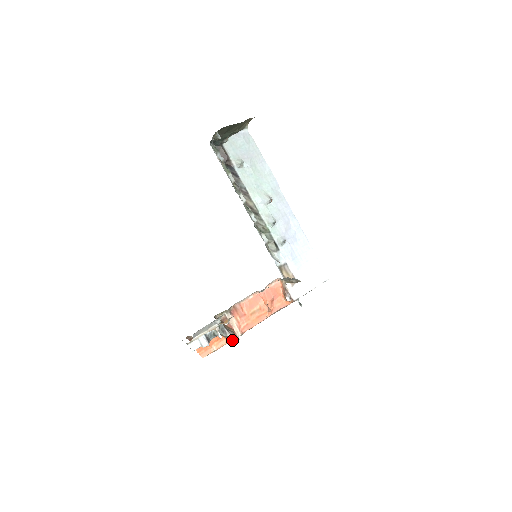
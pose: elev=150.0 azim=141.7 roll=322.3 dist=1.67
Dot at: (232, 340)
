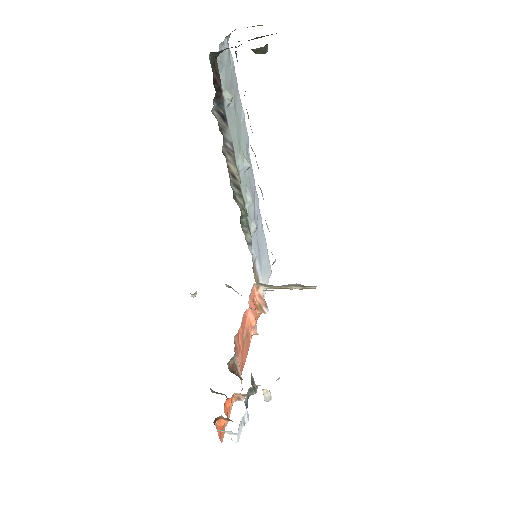
Dot at: occluded
